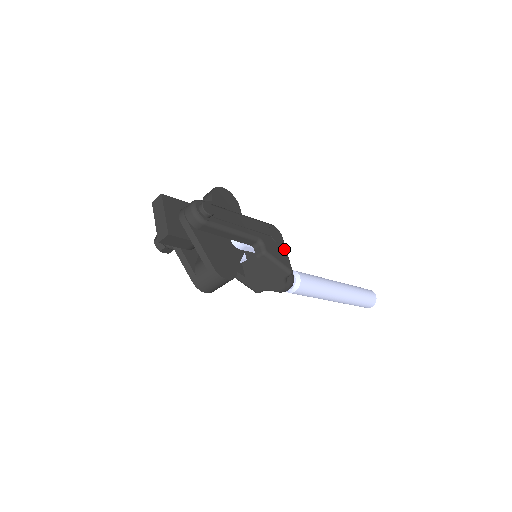
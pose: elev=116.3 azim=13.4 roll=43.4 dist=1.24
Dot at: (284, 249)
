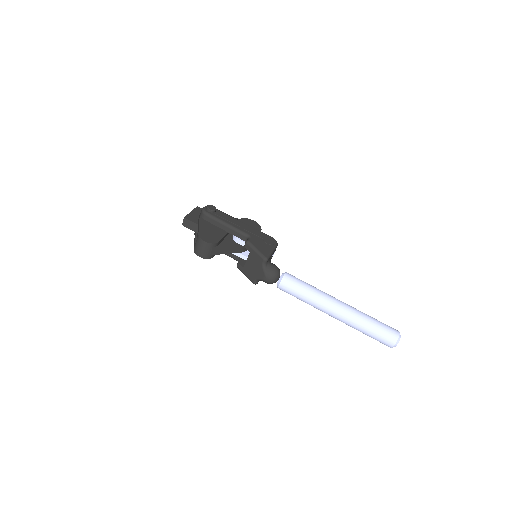
Dot at: (270, 248)
